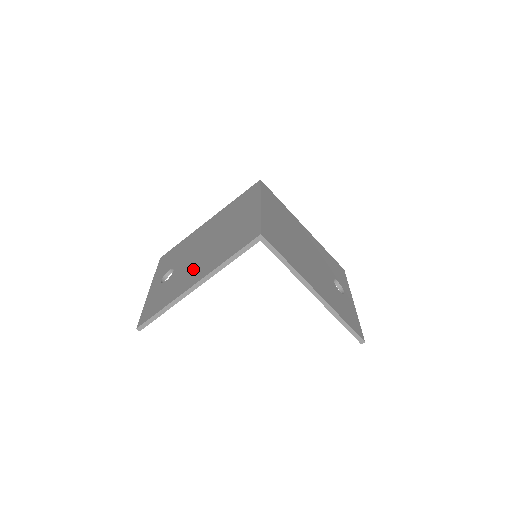
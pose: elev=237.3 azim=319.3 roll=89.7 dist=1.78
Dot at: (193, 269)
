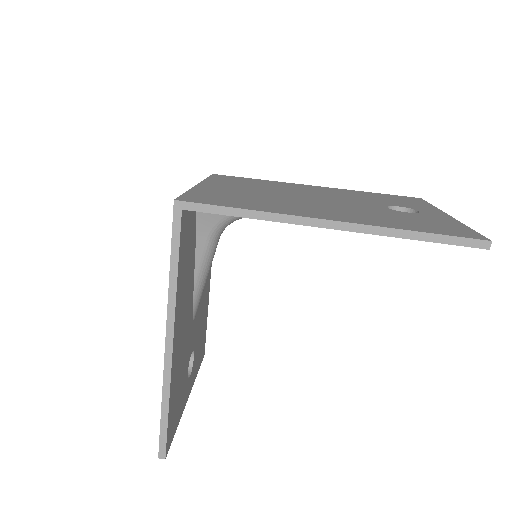
Dot at: occluded
